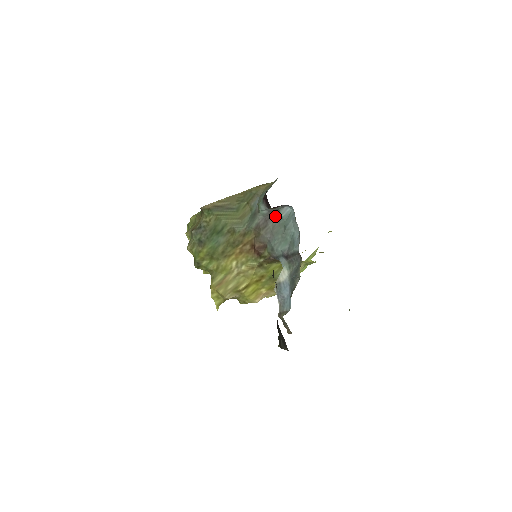
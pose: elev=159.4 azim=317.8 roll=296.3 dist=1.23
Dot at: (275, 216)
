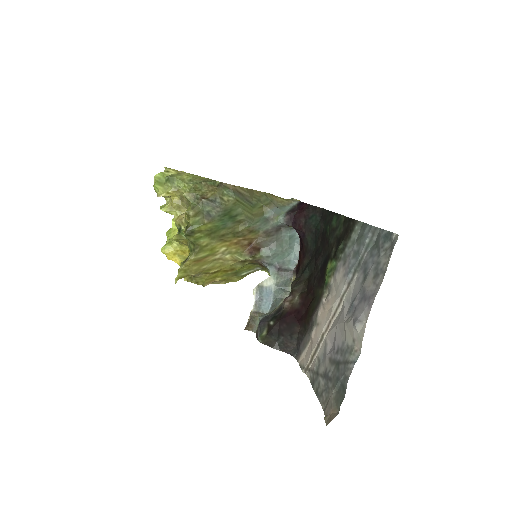
Dot at: (283, 231)
